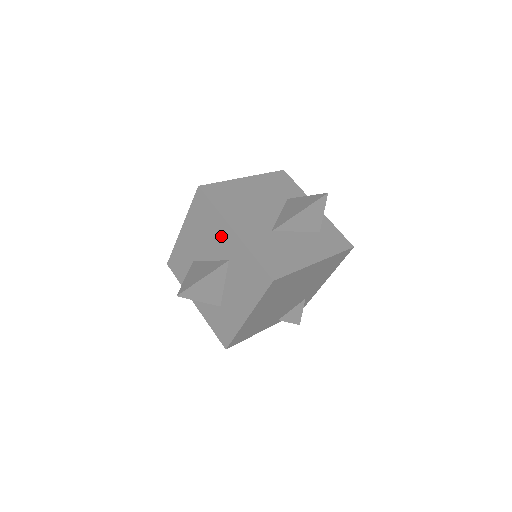
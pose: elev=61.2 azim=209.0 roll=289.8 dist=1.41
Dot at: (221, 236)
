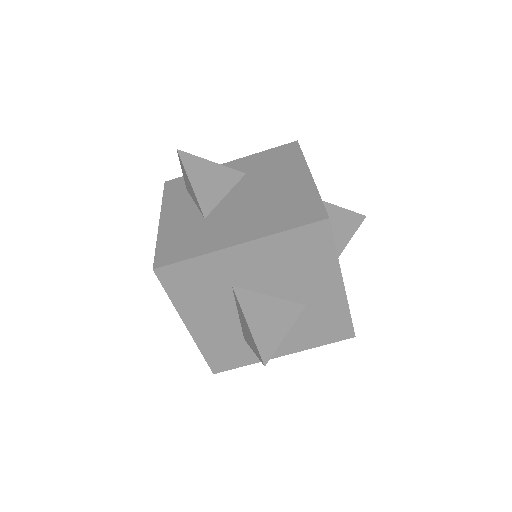
Dot at: (317, 281)
